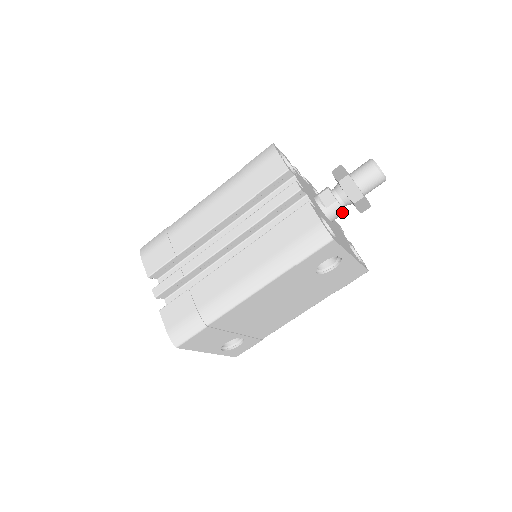
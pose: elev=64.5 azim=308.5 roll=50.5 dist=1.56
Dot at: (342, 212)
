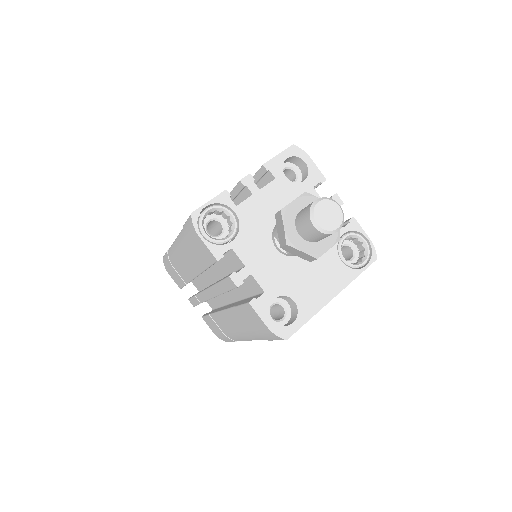
Dot at: occluded
